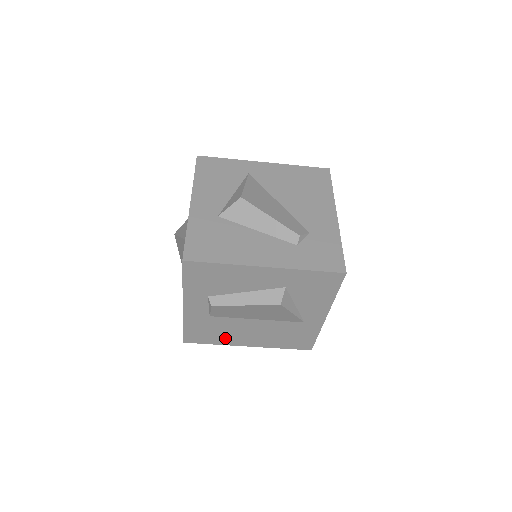
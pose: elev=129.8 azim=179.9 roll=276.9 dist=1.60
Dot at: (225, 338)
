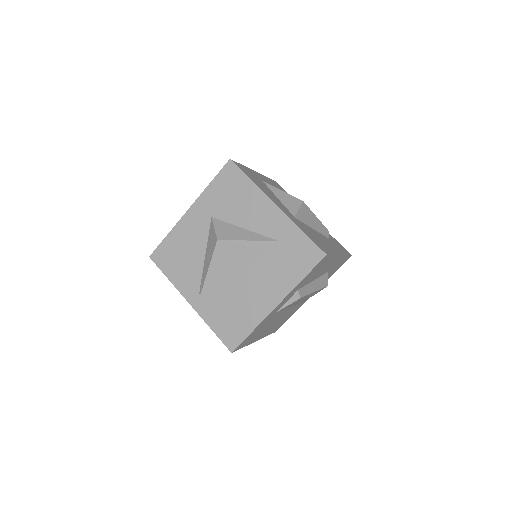
Dot at: (257, 336)
